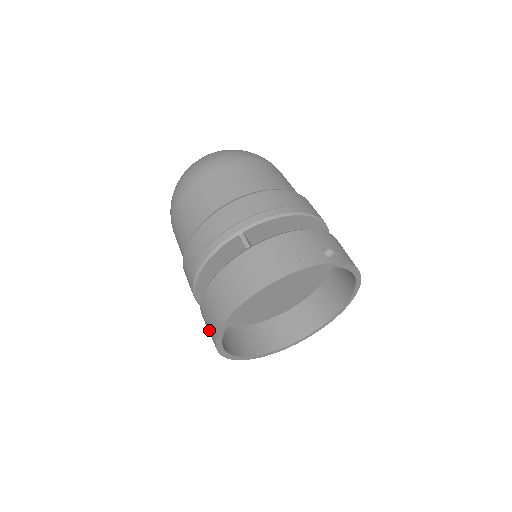
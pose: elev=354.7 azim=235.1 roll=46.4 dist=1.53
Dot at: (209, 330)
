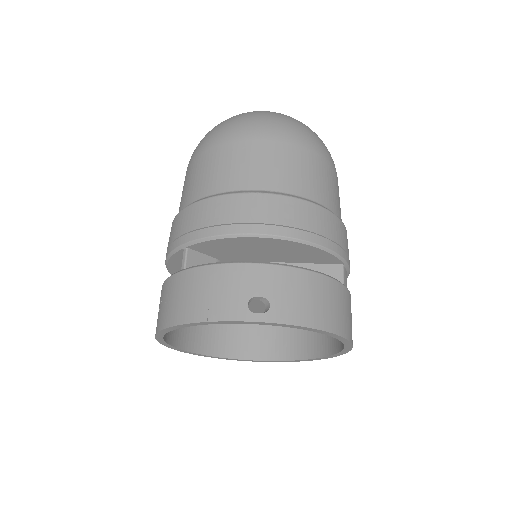
Dot at: occluded
